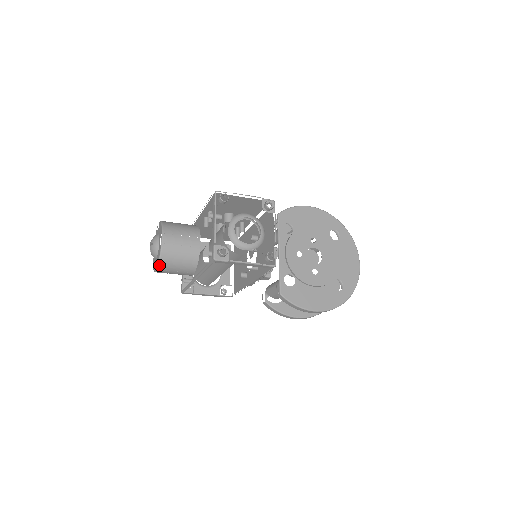
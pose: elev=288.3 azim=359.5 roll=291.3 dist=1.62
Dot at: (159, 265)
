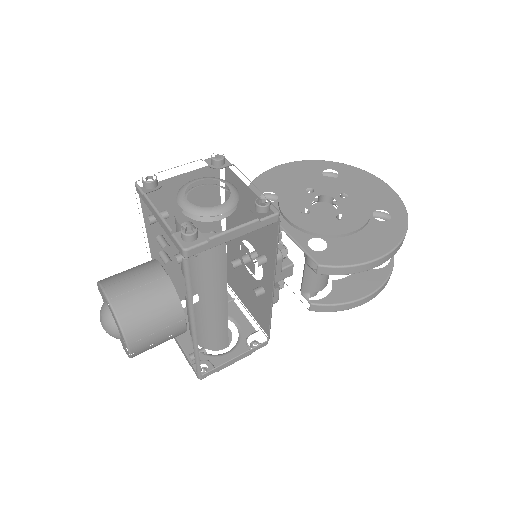
Dot at: (125, 335)
